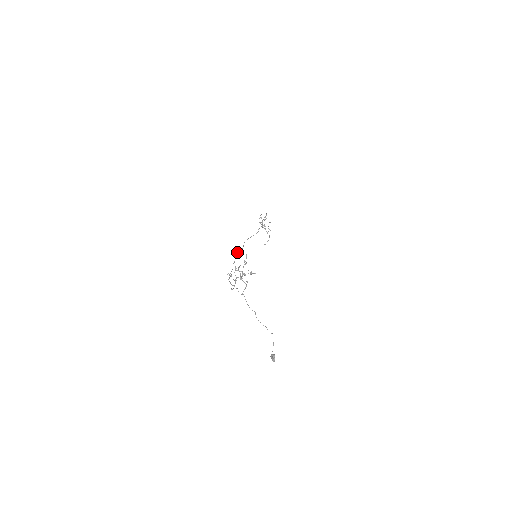
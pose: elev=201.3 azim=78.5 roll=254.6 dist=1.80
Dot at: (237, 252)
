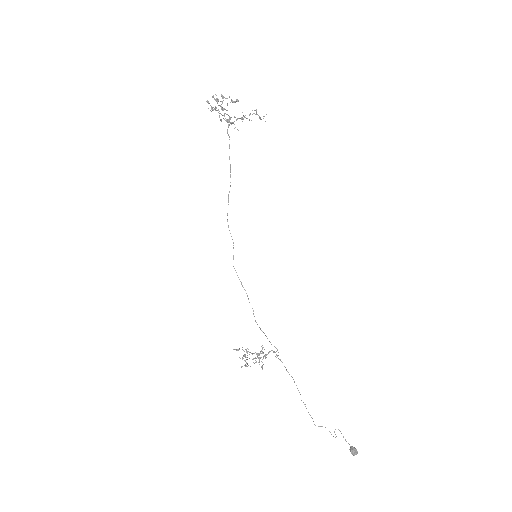
Dot at: occluded
